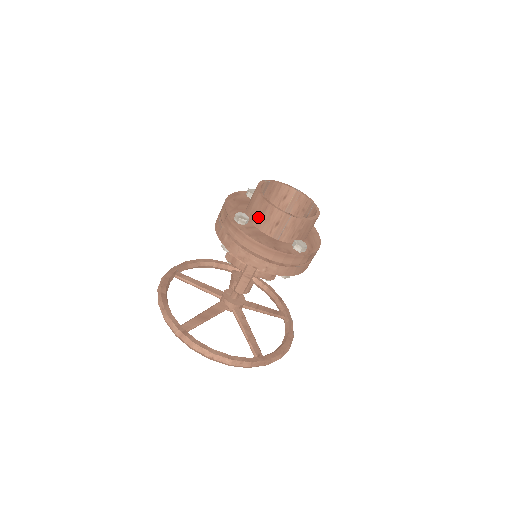
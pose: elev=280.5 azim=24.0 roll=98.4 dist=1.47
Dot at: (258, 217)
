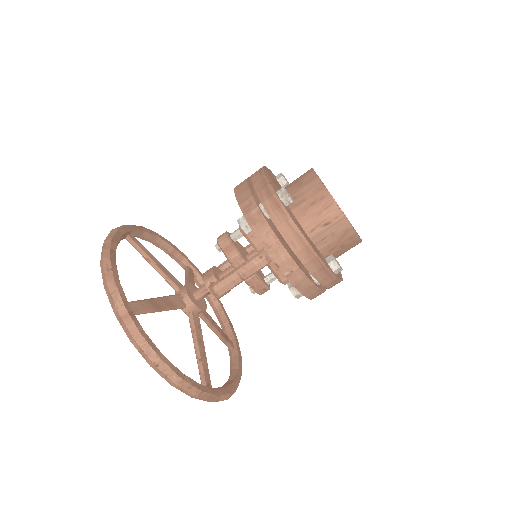
Dot at: (304, 205)
